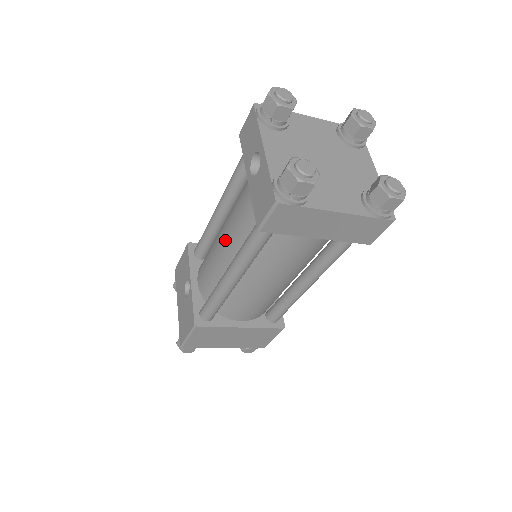
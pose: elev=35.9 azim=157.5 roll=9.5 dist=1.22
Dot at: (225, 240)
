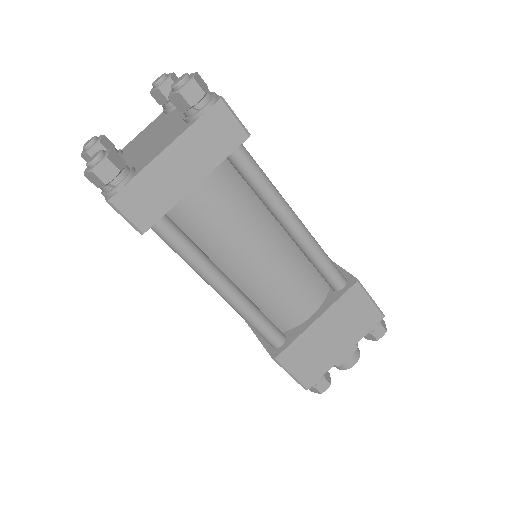
Dot at: occluded
